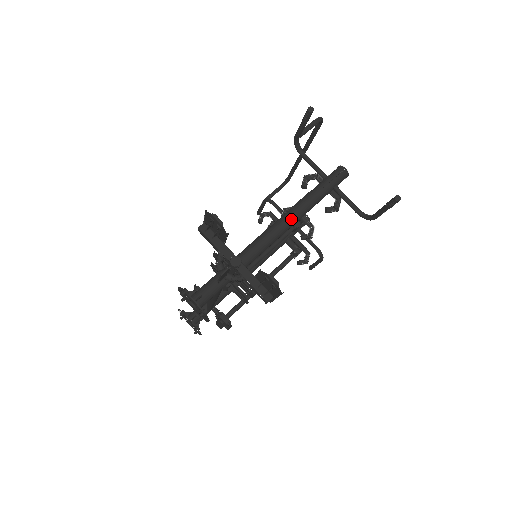
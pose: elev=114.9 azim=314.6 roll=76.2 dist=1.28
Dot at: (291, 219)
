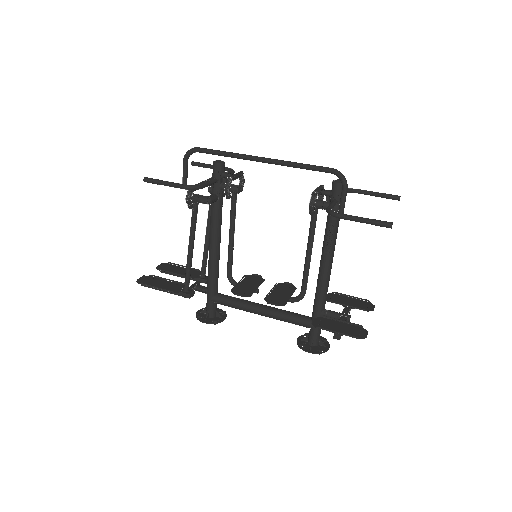
Dot at: occluded
